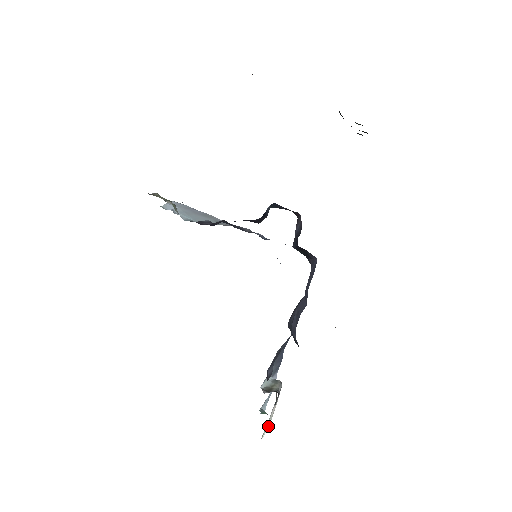
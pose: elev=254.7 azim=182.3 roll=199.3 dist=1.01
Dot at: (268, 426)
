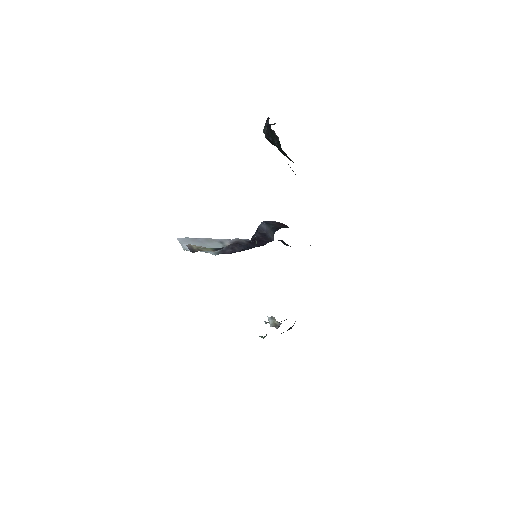
Dot at: occluded
